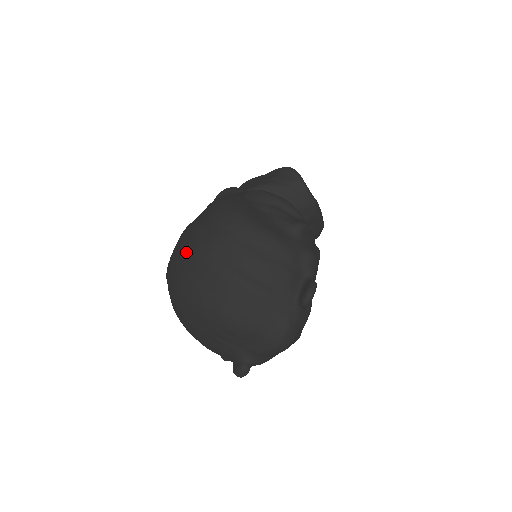
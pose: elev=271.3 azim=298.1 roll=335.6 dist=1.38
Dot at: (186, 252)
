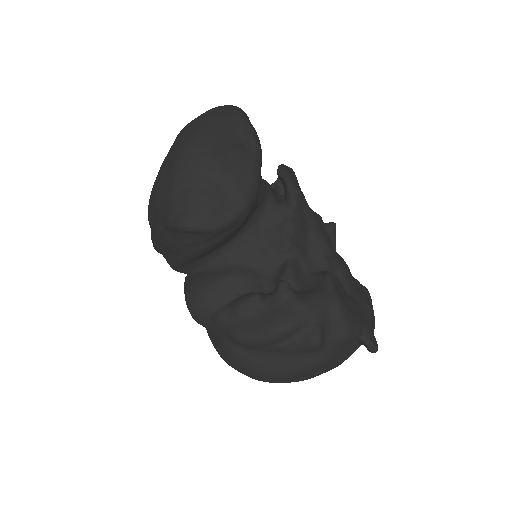
Dot at: occluded
